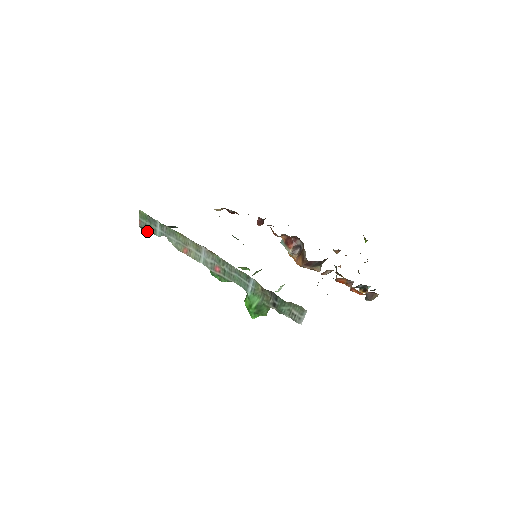
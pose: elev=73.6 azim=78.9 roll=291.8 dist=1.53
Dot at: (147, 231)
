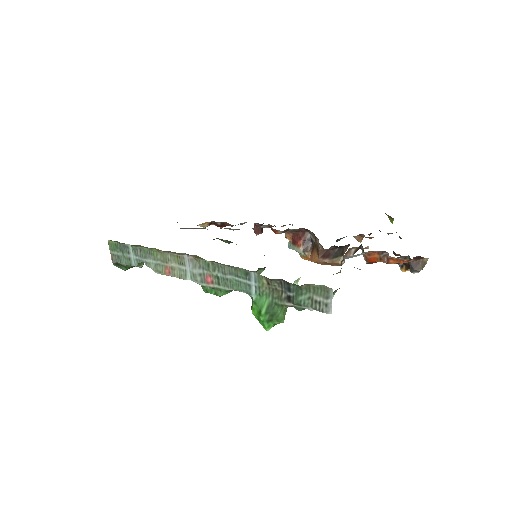
Dot at: (123, 267)
